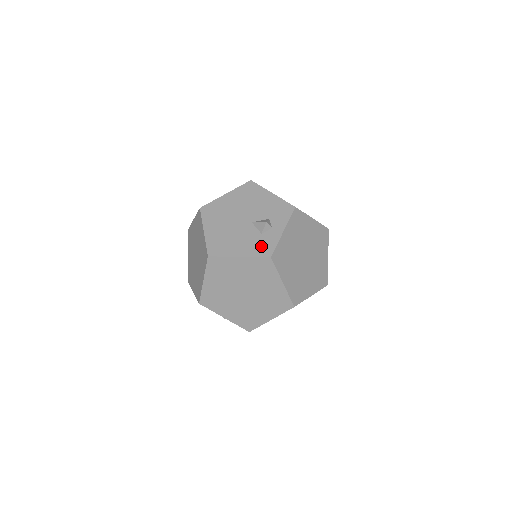
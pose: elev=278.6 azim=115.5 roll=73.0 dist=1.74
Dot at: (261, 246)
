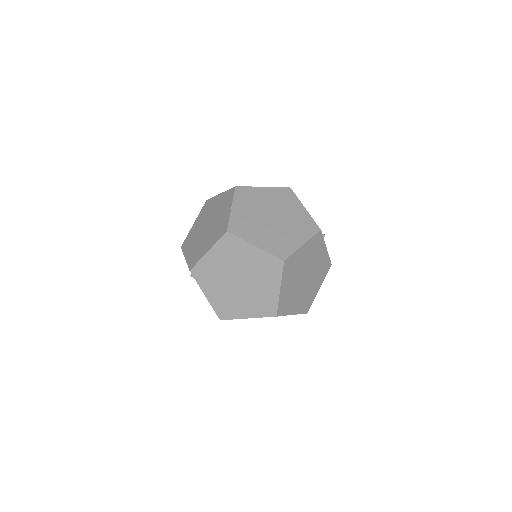
Dot at: occluded
